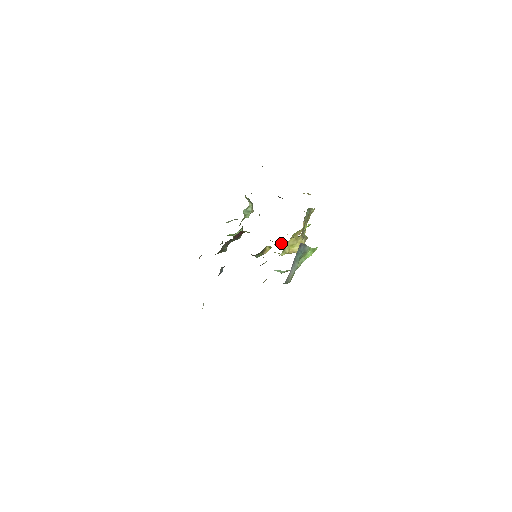
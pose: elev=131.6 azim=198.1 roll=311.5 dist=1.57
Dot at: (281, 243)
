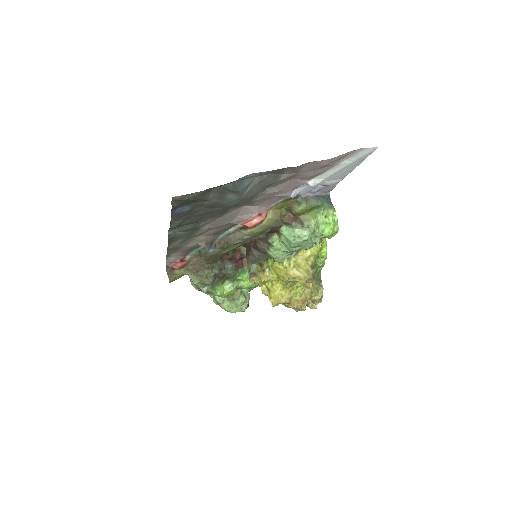
Dot at: (277, 292)
